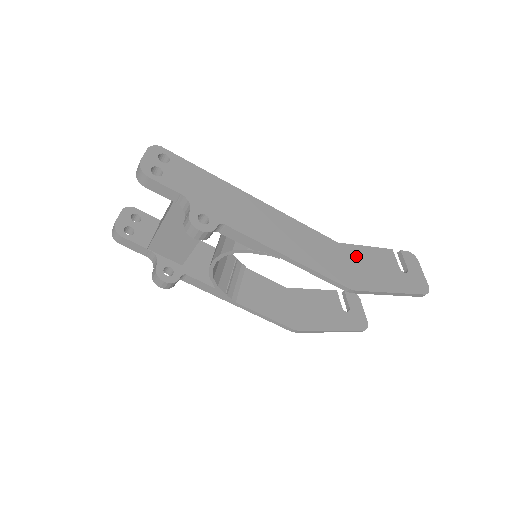
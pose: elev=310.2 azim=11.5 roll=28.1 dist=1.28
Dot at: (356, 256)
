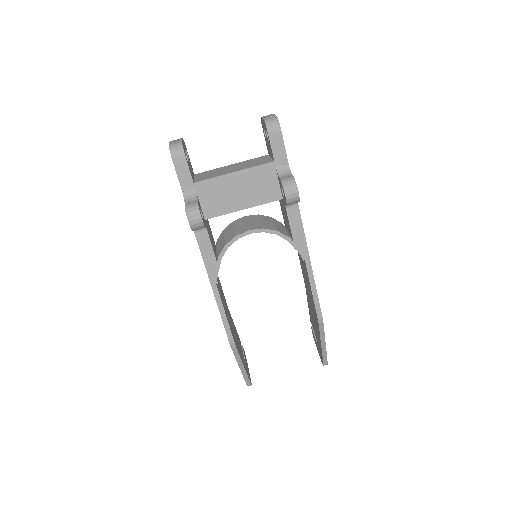
Dot at: occluded
